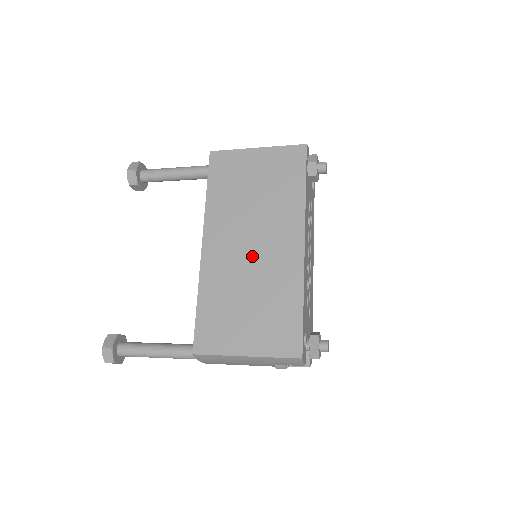
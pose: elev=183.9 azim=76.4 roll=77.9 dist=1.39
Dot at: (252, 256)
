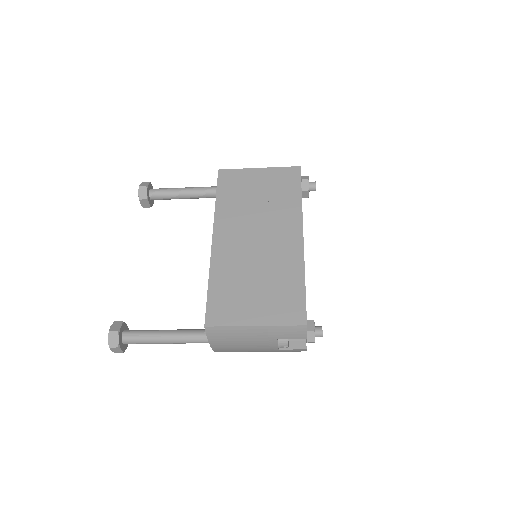
Dot at: (258, 246)
